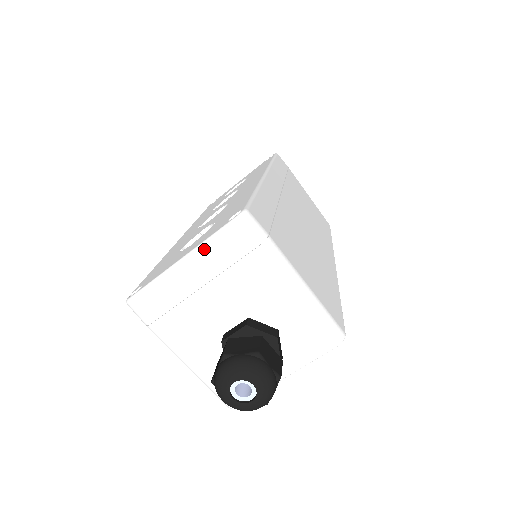
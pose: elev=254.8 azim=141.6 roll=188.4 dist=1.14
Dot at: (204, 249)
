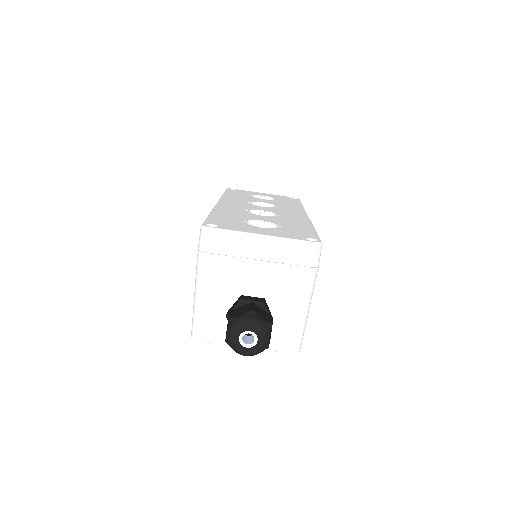
Dot at: (282, 242)
